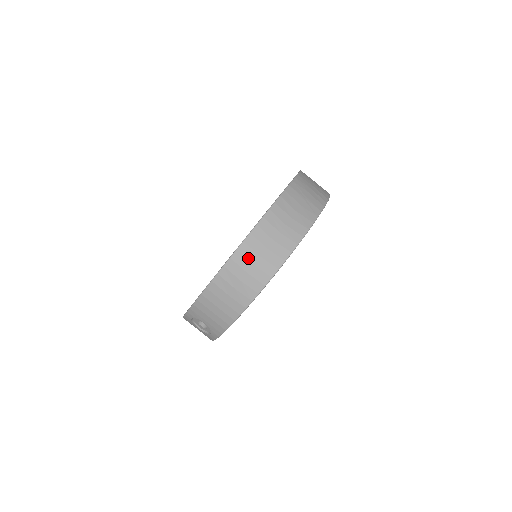
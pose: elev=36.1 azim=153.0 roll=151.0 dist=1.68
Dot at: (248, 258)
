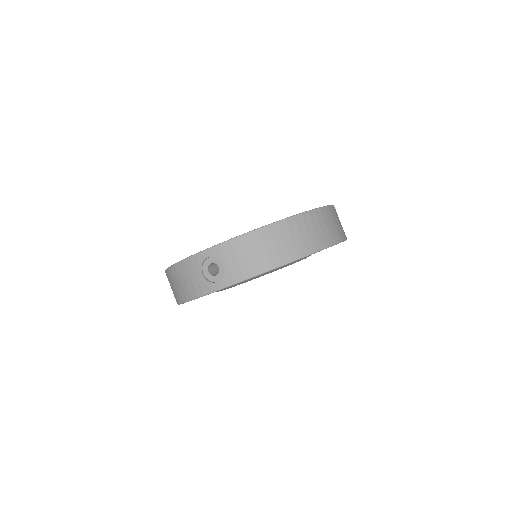
Dot at: (306, 225)
